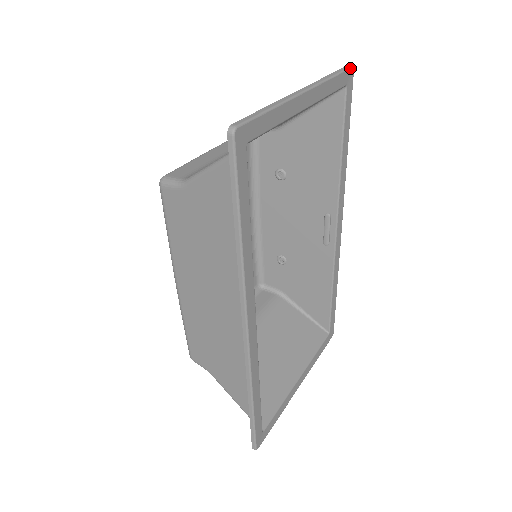
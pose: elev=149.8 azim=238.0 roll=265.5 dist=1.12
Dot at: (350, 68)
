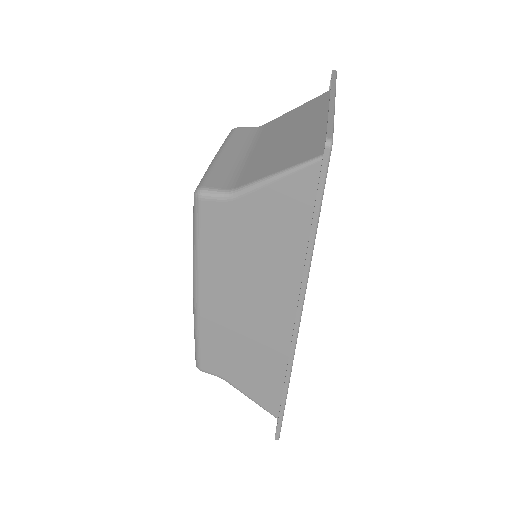
Dot at: (336, 73)
